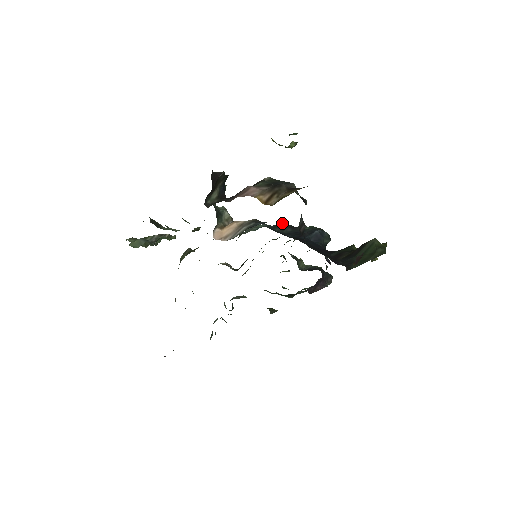
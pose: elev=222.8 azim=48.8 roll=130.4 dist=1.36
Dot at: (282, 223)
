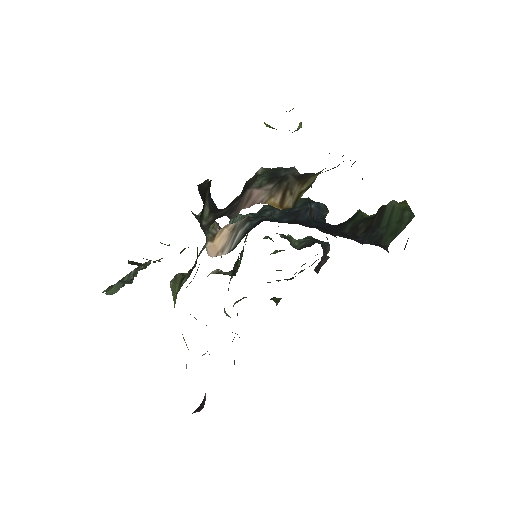
Dot at: (264, 205)
